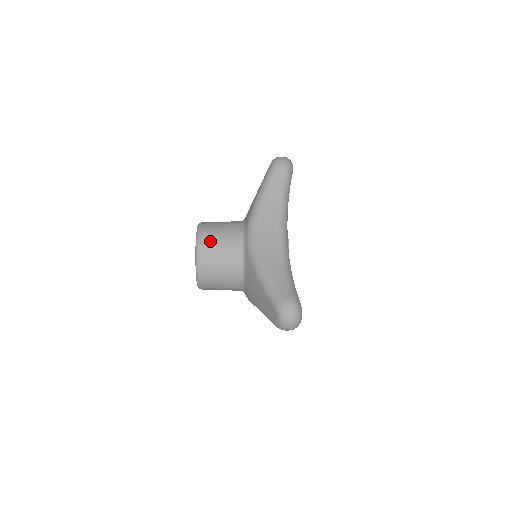
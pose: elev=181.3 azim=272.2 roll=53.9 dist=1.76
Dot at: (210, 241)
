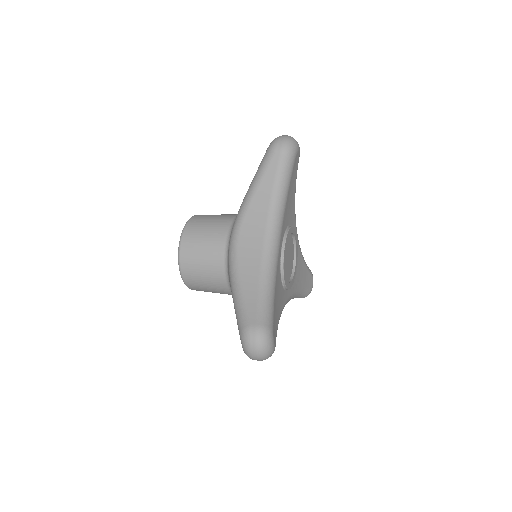
Dot at: (193, 241)
